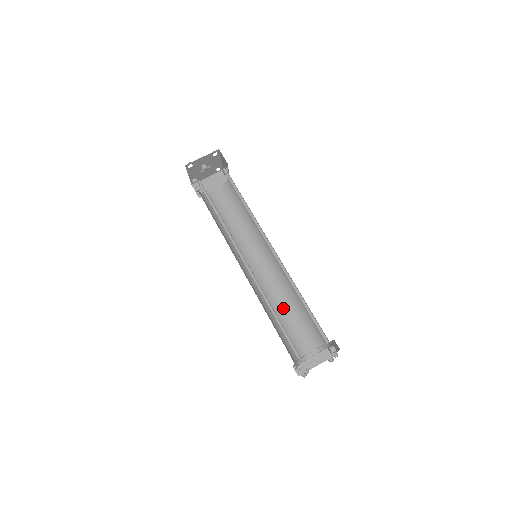
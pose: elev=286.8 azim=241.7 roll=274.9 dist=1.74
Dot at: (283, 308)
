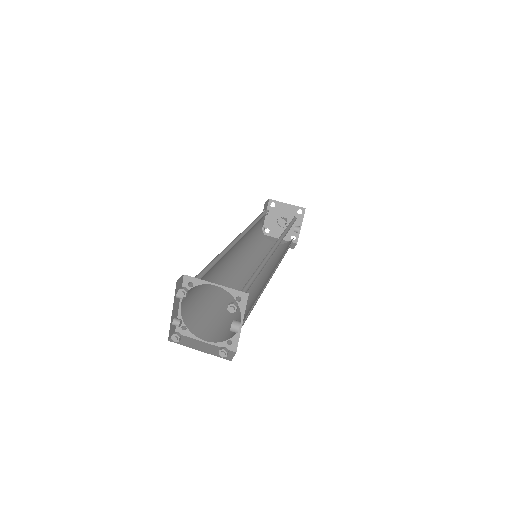
Dot at: occluded
